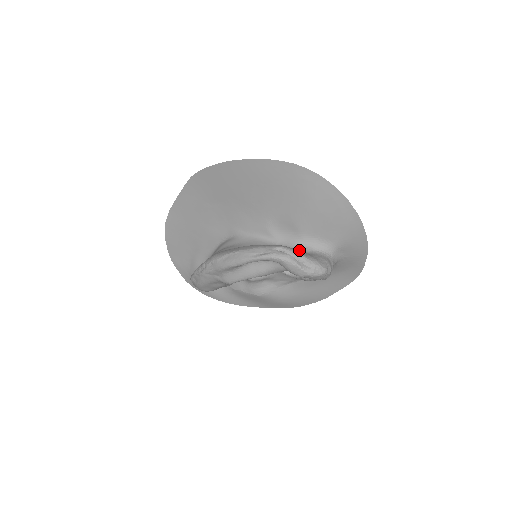
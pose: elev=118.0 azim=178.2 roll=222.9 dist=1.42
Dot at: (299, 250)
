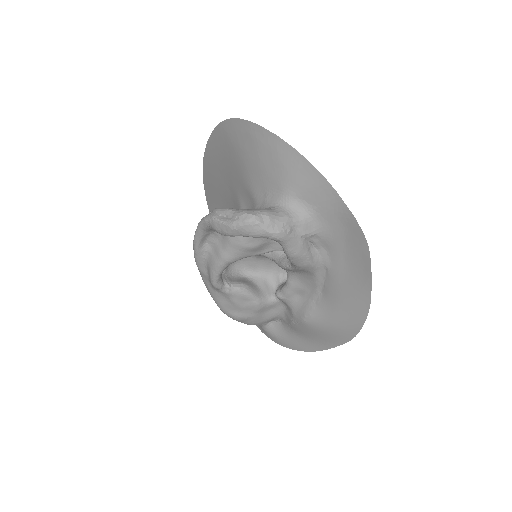
Dot at: occluded
